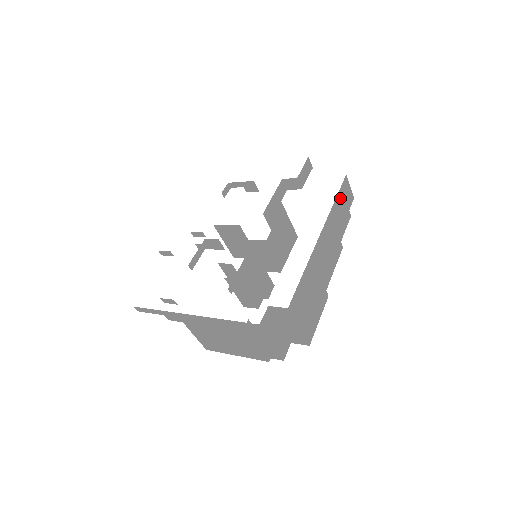
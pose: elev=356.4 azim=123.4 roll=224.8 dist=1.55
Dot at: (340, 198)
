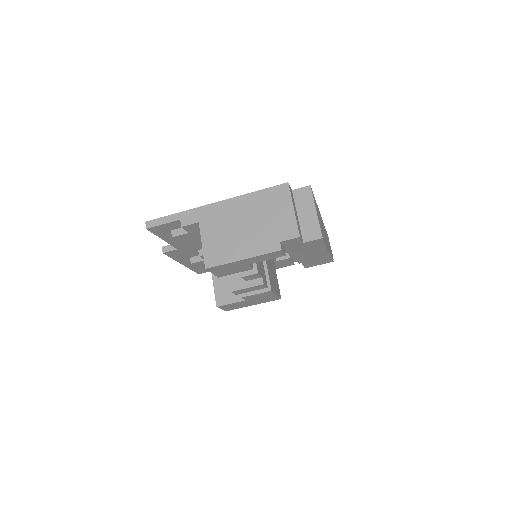
Dot at: (327, 236)
